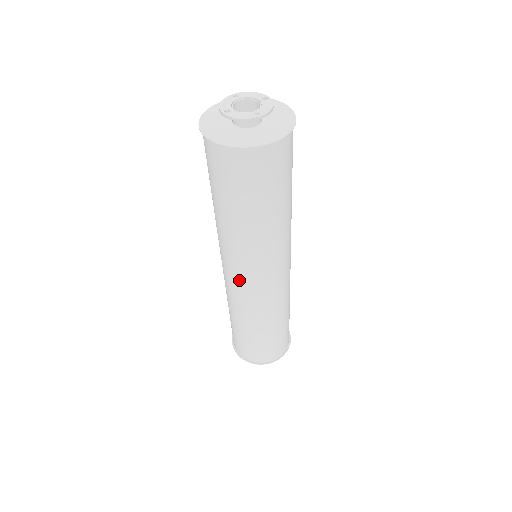
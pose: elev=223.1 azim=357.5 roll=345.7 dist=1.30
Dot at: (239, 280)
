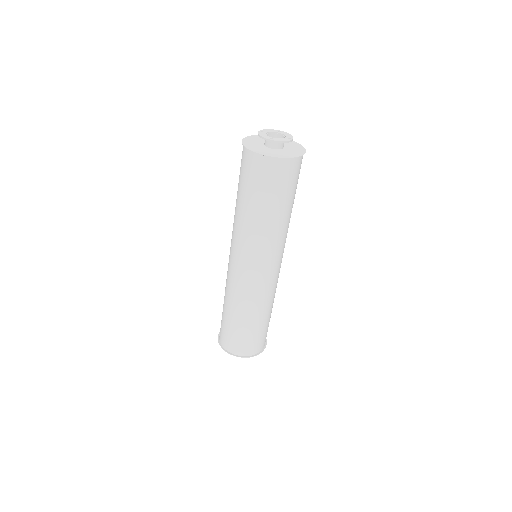
Dot at: (262, 271)
